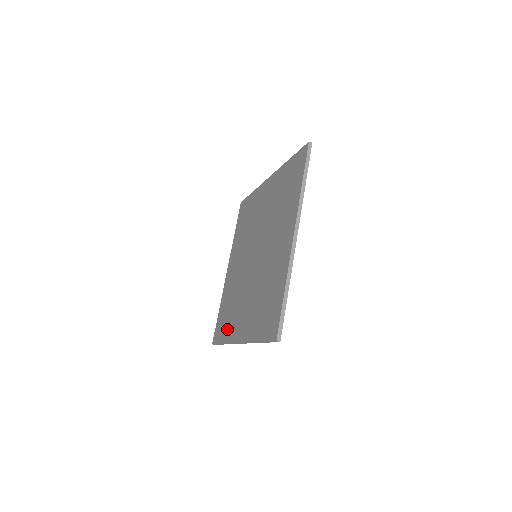
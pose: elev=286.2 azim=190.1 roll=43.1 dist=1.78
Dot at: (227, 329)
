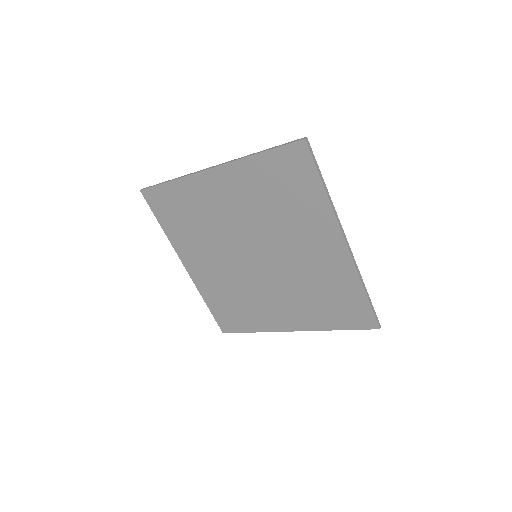
Dot at: (251, 321)
